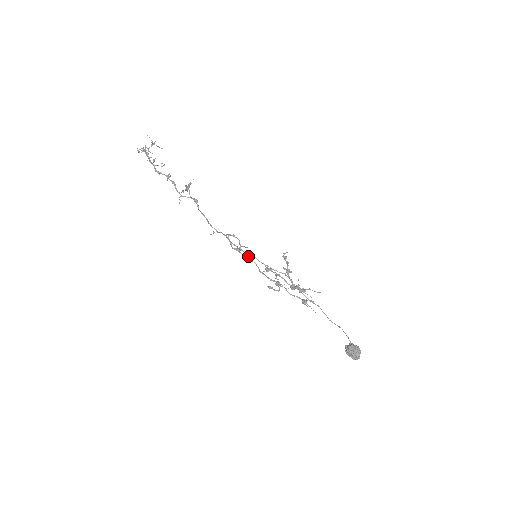
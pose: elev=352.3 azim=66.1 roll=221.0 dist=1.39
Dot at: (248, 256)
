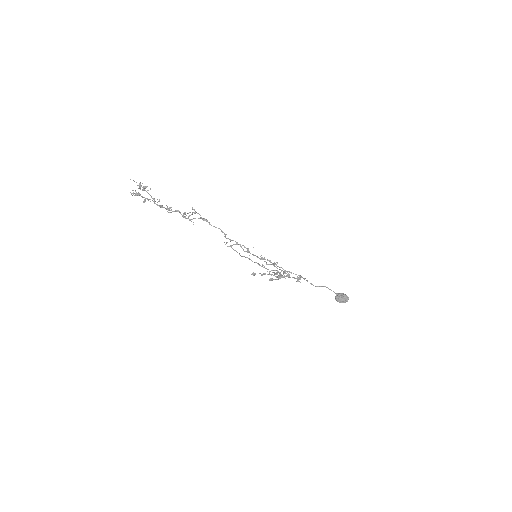
Dot at: (250, 259)
